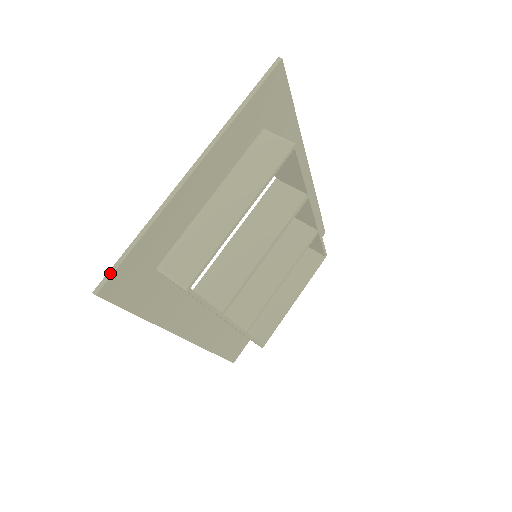
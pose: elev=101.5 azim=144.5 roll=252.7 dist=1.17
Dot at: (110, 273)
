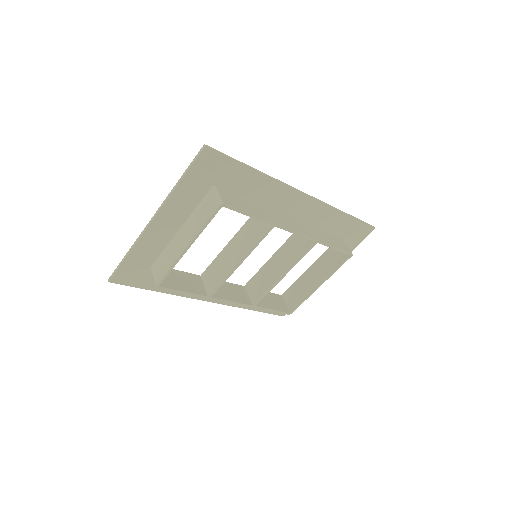
Dot at: (114, 272)
